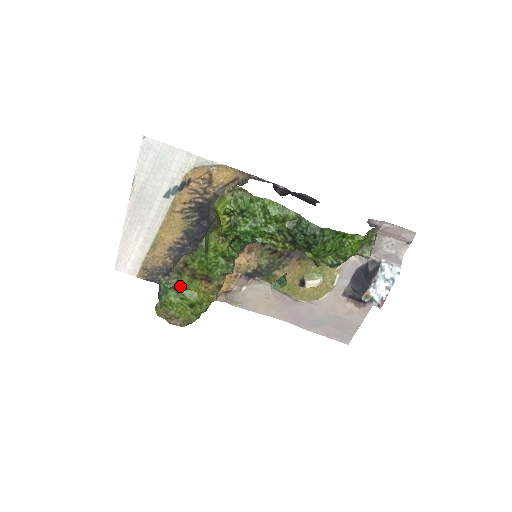
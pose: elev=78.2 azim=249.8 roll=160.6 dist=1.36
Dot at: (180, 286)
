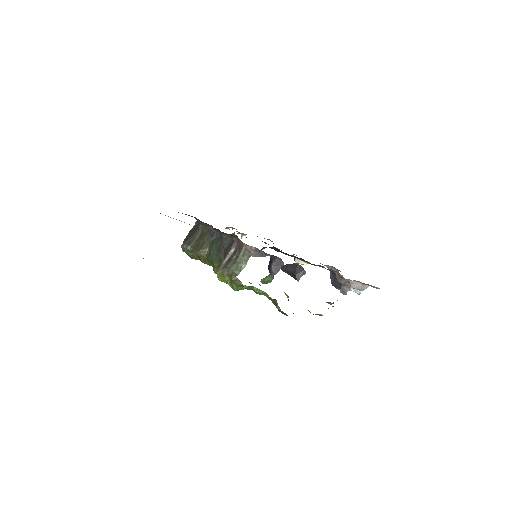
Dot at: (197, 258)
